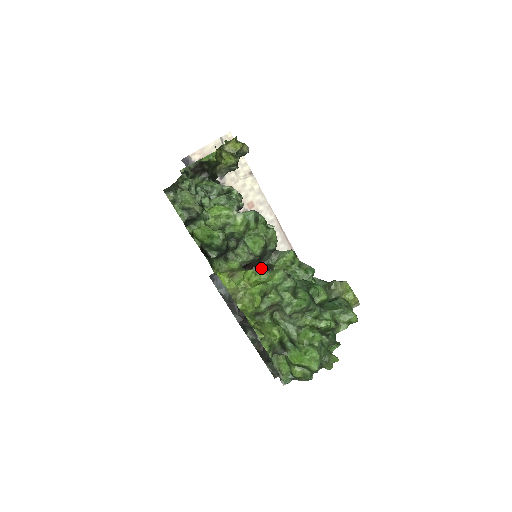
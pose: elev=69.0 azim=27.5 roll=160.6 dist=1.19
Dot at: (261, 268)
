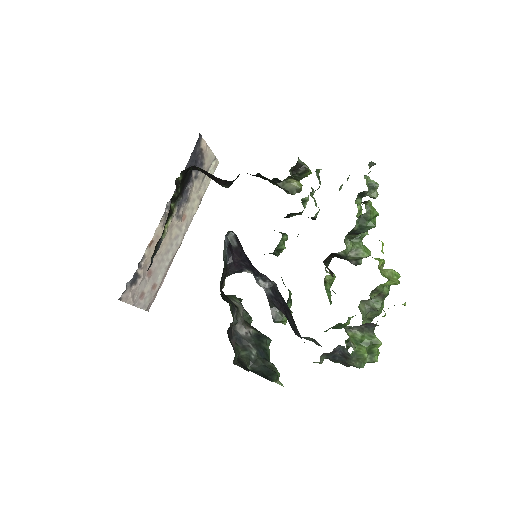
Dot at: (327, 267)
